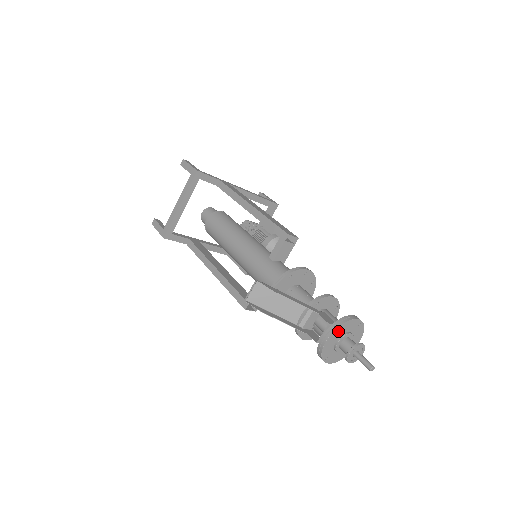
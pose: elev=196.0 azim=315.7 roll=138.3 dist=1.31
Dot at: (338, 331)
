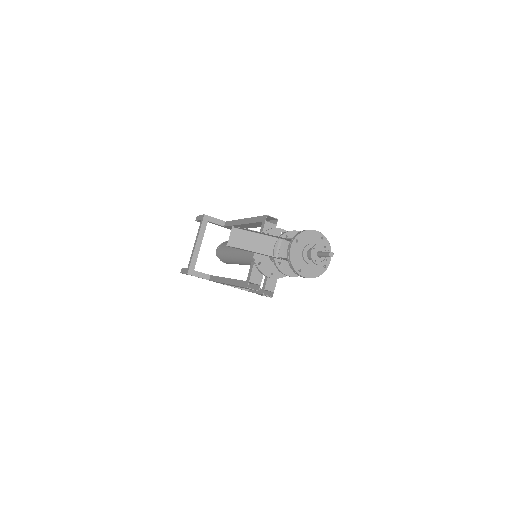
Dot at: (300, 240)
